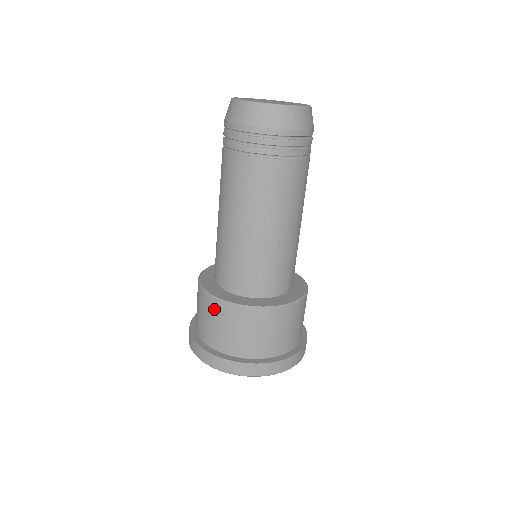
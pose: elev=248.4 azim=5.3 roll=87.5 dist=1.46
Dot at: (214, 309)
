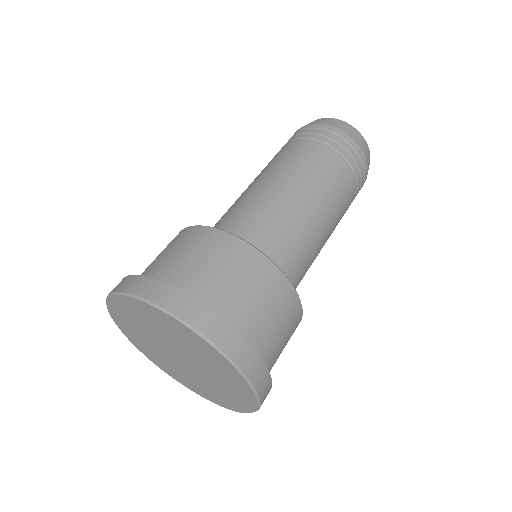
Dot at: occluded
